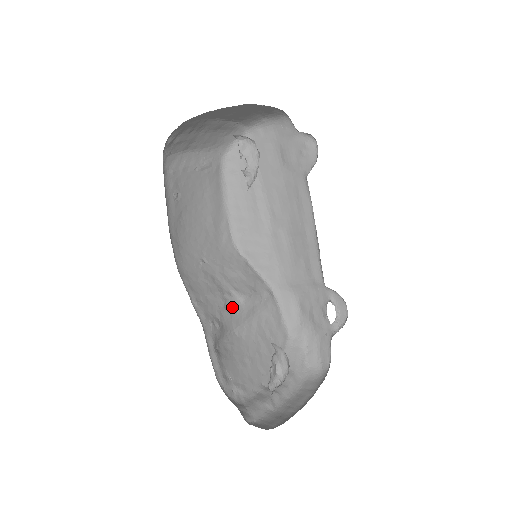
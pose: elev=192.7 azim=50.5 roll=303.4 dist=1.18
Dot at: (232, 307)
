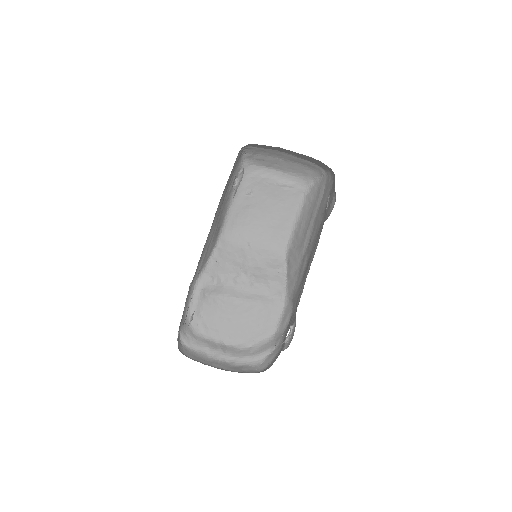
Dot at: (241, 283)
